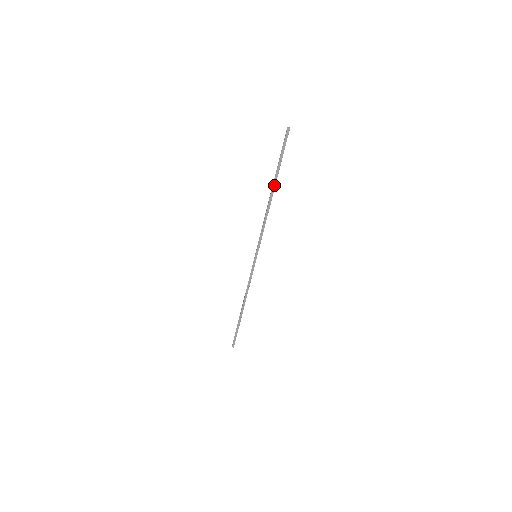
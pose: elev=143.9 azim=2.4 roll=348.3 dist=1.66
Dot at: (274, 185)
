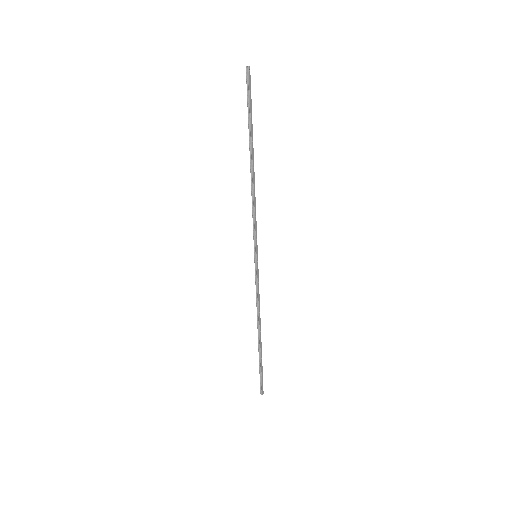
Dot at: (252, 150)
